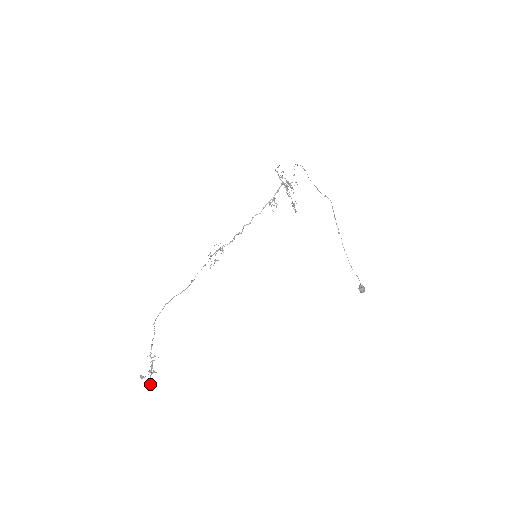
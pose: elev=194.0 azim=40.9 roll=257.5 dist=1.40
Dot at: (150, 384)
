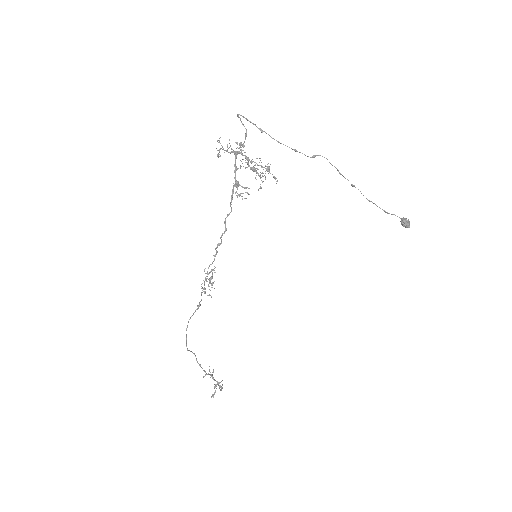
Dot at: (222, 388)
